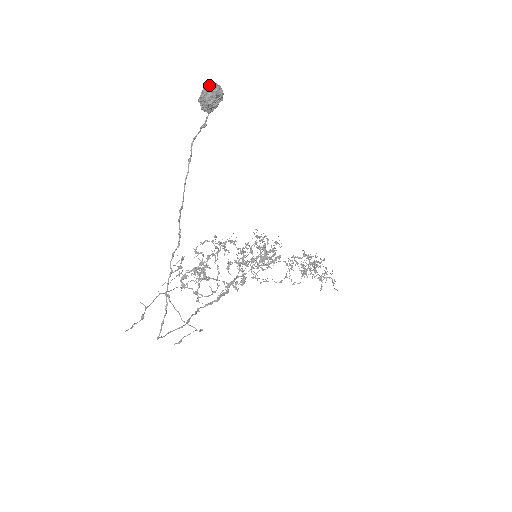
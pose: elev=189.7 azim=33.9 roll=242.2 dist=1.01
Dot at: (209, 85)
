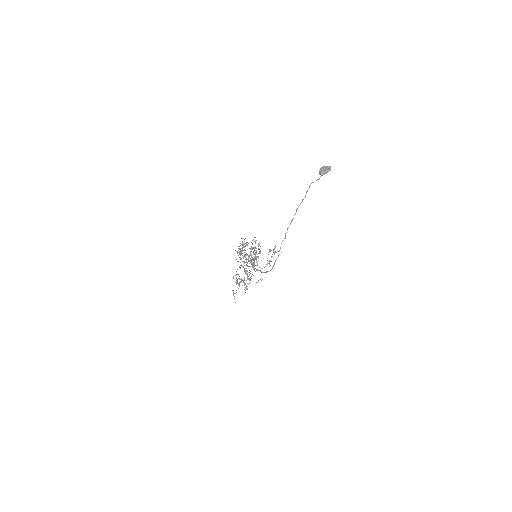
Dot at: (330, 166)
